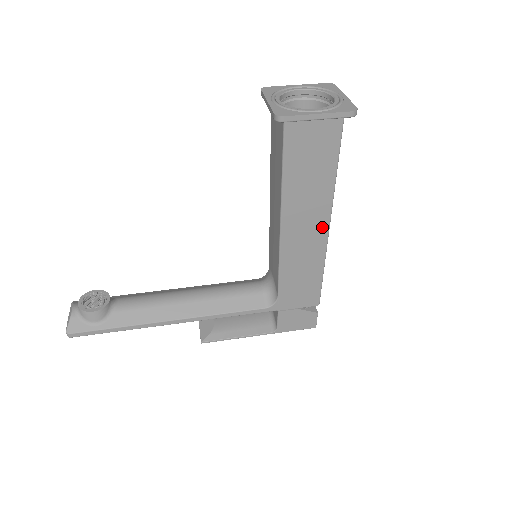
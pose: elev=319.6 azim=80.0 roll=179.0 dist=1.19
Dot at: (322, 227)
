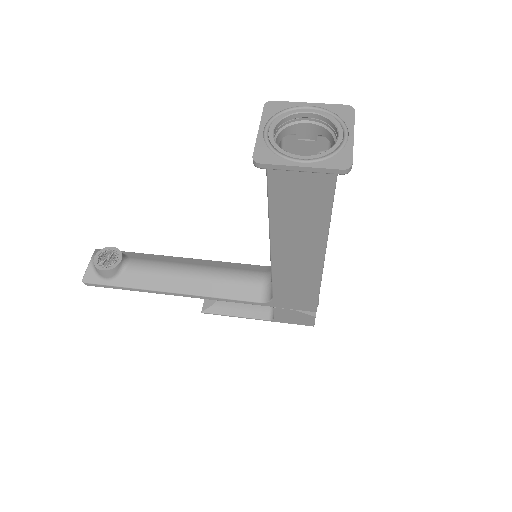
Dot at: (316, 256)
